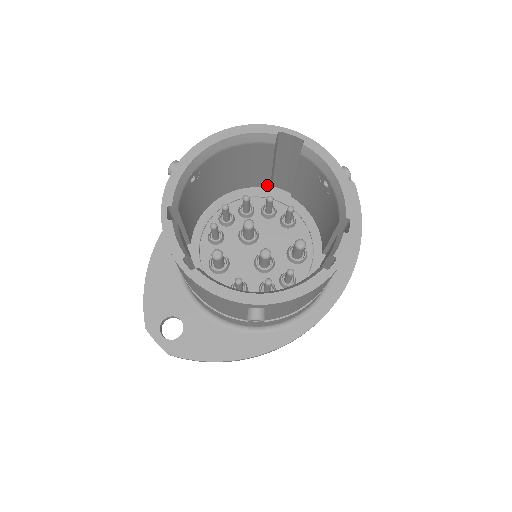
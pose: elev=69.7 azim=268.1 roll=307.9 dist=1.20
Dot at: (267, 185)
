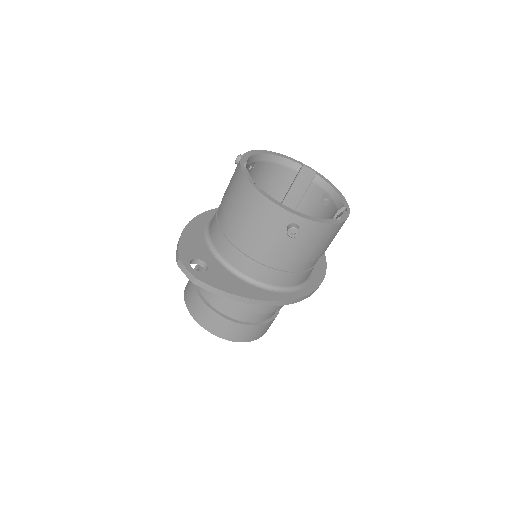
Dot at: occluded
